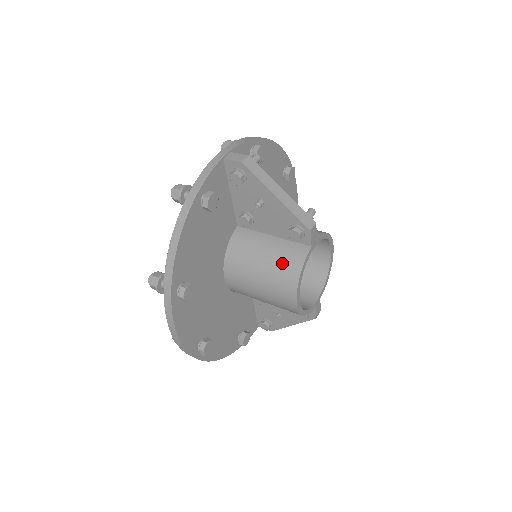
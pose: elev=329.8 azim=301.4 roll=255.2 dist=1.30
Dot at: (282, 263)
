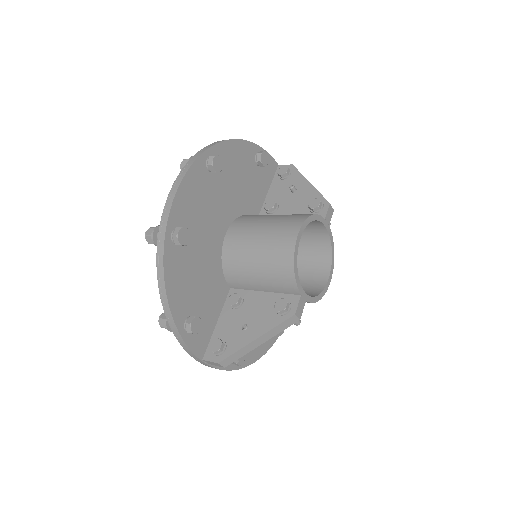
Dot at: (296, 214)
